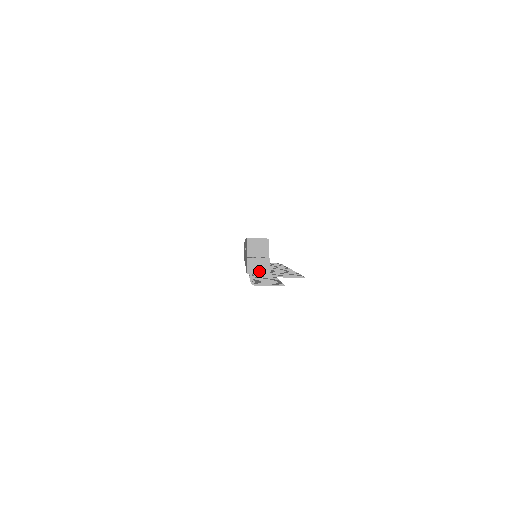
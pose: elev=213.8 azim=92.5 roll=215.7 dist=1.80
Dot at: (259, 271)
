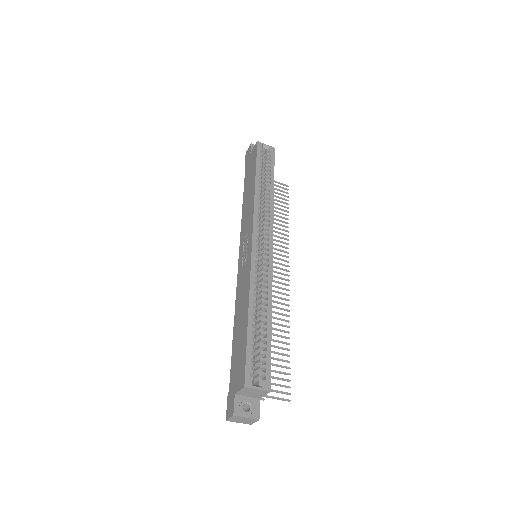
Dot at: (241, 422)
